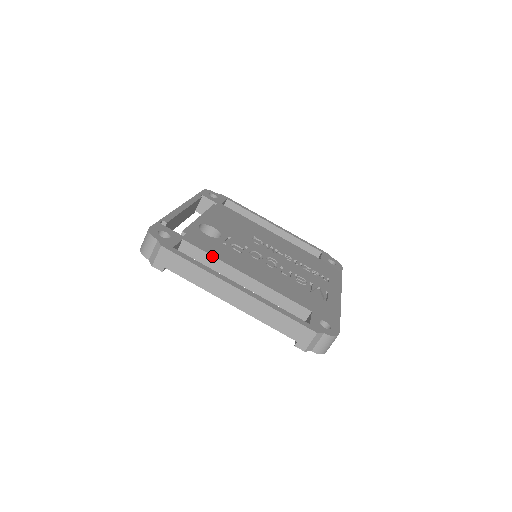
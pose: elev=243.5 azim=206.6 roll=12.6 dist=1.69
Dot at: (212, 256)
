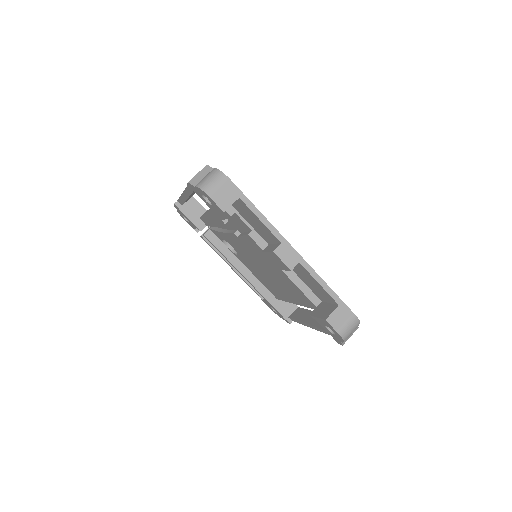
Dot at: occluded
